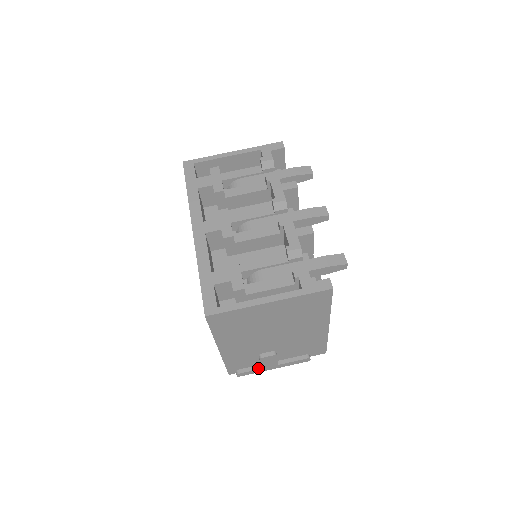
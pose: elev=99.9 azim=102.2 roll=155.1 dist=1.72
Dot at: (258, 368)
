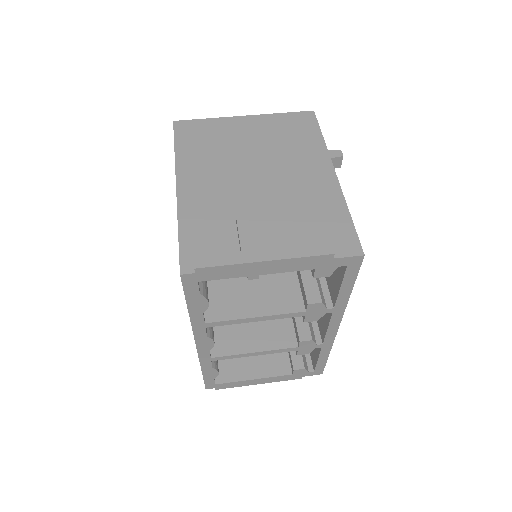
Dot at: (235, 252)
